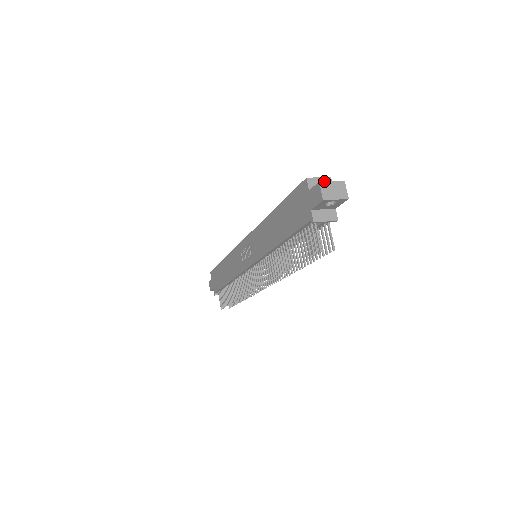
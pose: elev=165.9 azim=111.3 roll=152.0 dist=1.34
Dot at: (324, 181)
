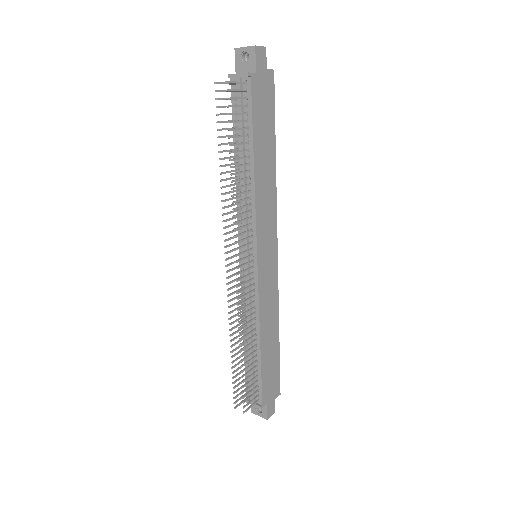
Dot at: occluded
